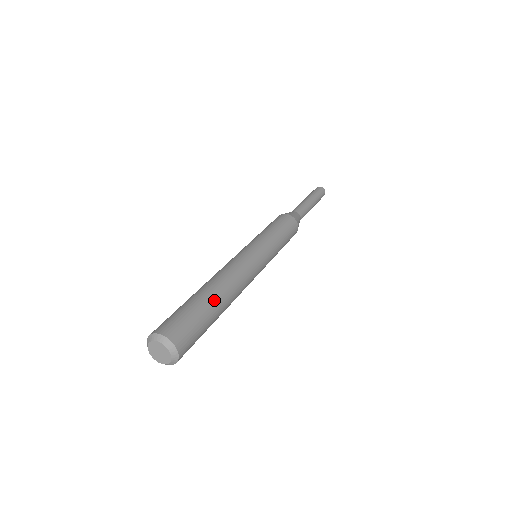
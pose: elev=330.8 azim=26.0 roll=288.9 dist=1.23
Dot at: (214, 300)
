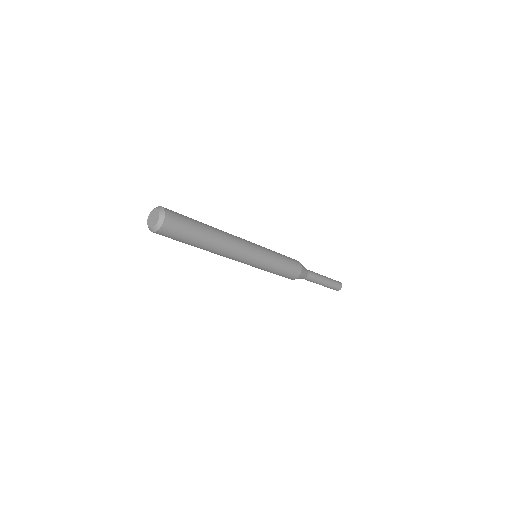
Dot at: (206, 226)
